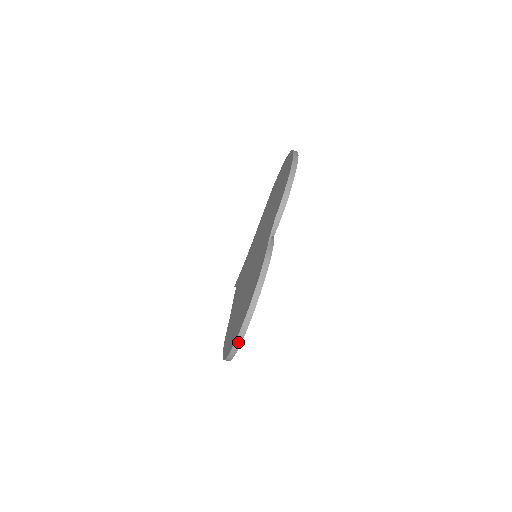
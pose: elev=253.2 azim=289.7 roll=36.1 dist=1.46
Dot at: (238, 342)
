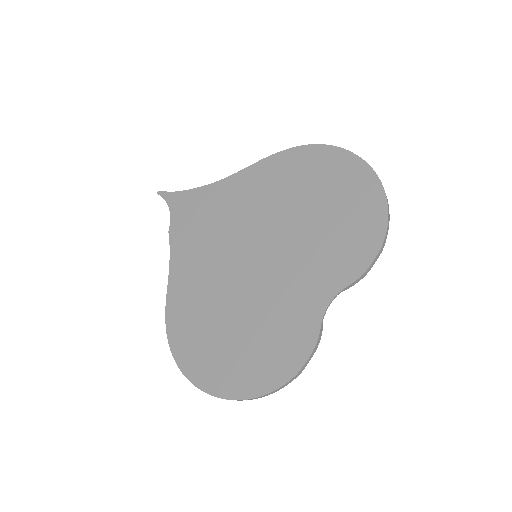
Dot at: occluded
